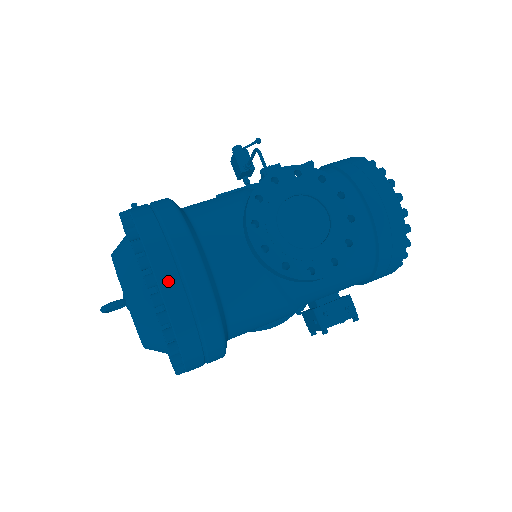
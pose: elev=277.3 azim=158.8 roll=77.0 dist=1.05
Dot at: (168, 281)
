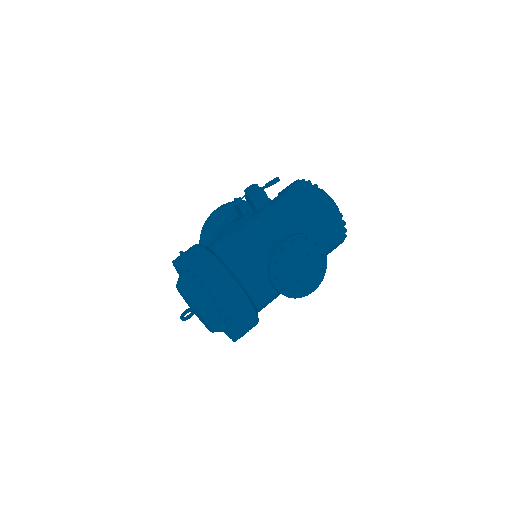
Dot at: (233, 313)
